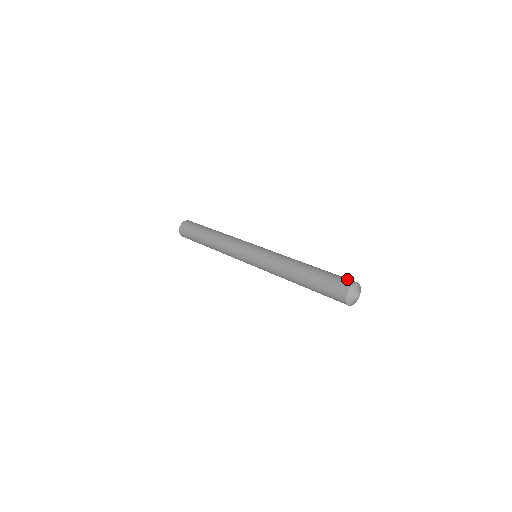
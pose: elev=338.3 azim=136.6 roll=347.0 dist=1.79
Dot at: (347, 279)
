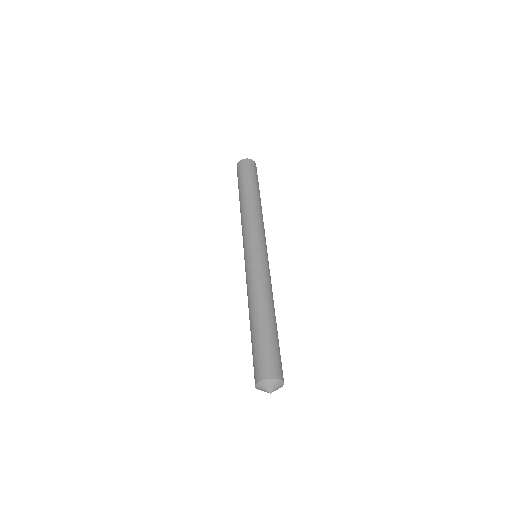
Dot at: (275, 367)
